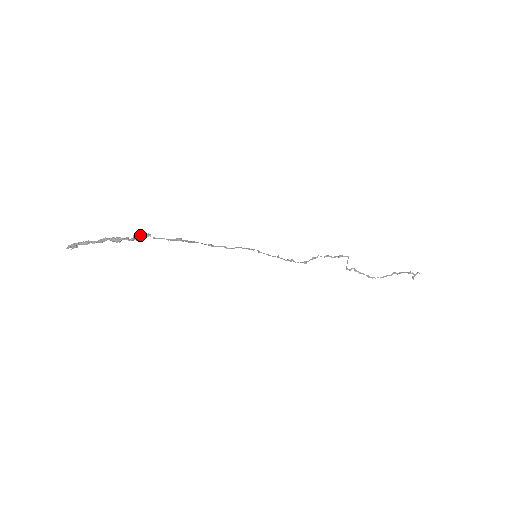
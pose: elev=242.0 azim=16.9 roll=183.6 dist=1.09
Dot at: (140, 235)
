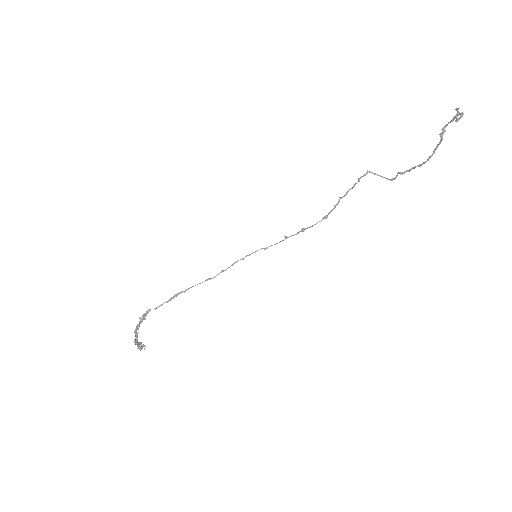
Dot at: (143, 315)
